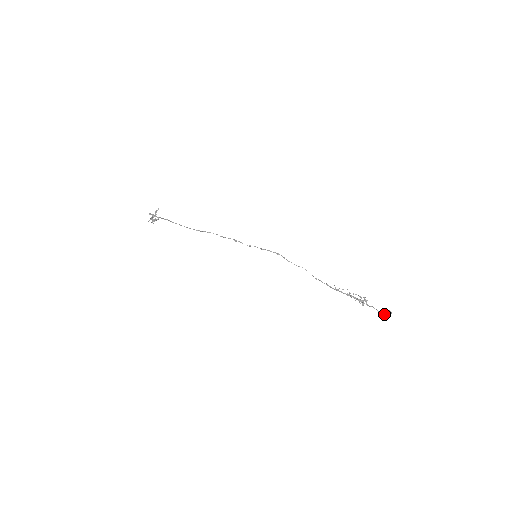
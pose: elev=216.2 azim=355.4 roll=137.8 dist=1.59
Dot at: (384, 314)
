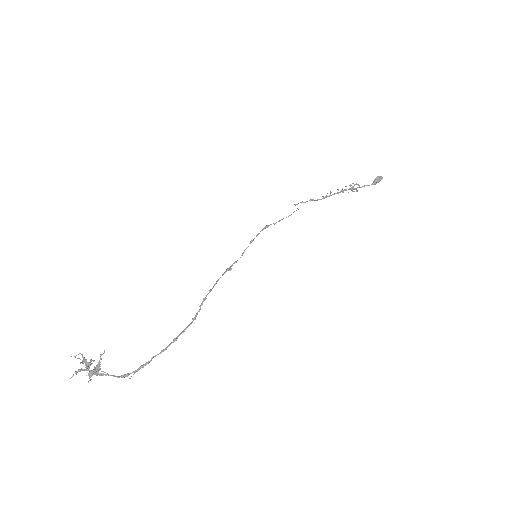
Dot at: occluded
